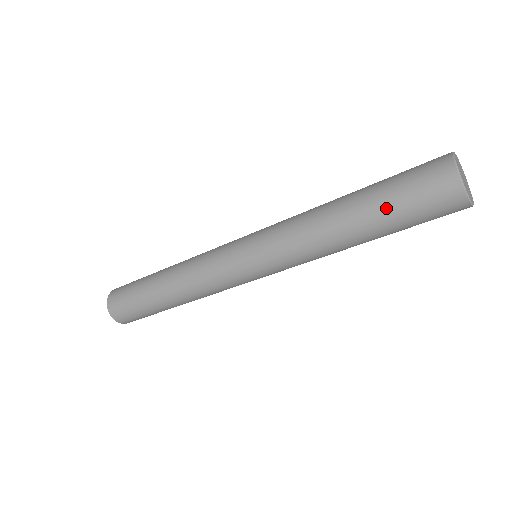
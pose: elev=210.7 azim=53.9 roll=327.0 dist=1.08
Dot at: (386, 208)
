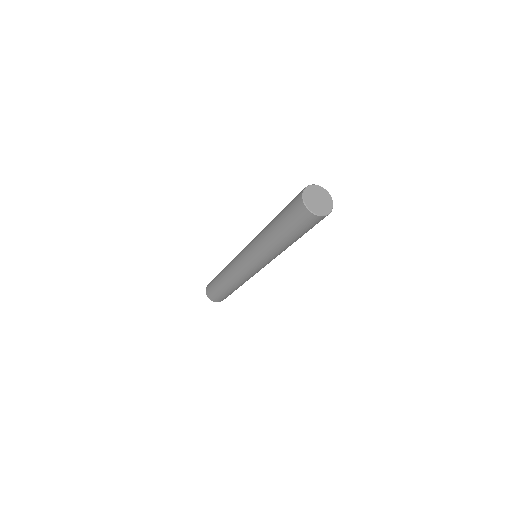
Dot at: (289, 231)
